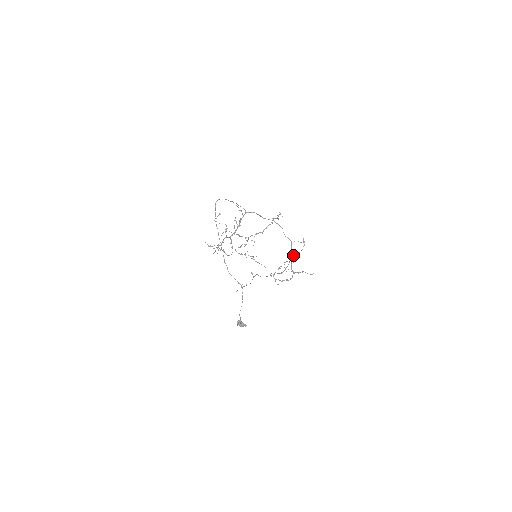
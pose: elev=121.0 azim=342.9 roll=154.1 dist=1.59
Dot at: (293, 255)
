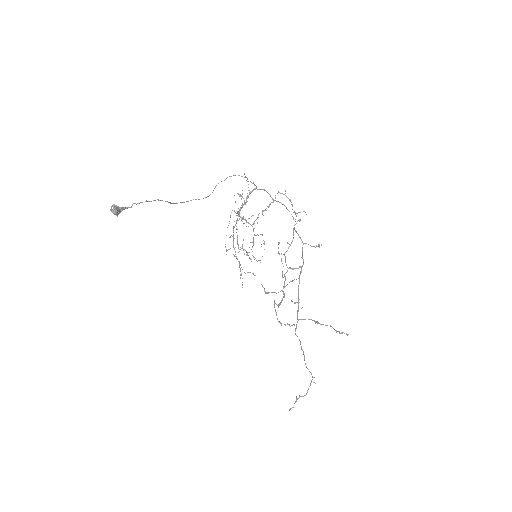
Dot at: occluded
